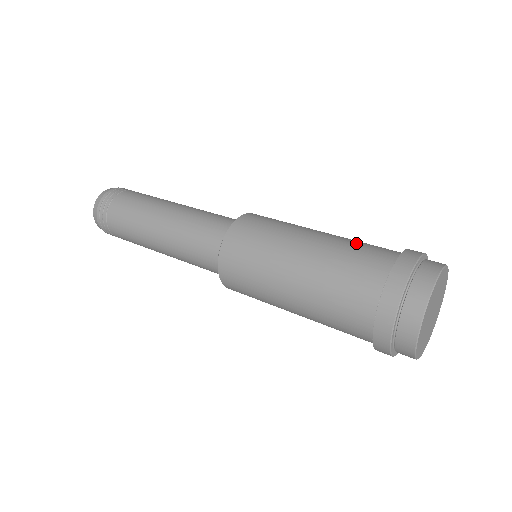
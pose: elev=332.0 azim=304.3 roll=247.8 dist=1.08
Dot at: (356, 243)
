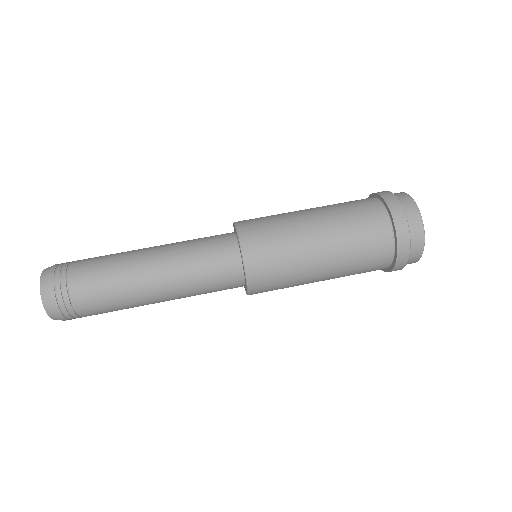
Dot at: (358, 253)
